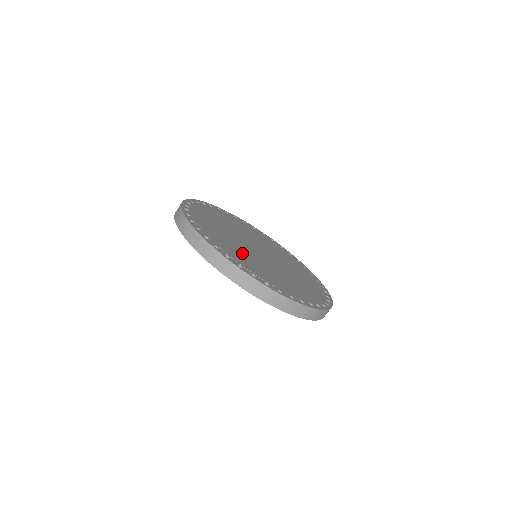
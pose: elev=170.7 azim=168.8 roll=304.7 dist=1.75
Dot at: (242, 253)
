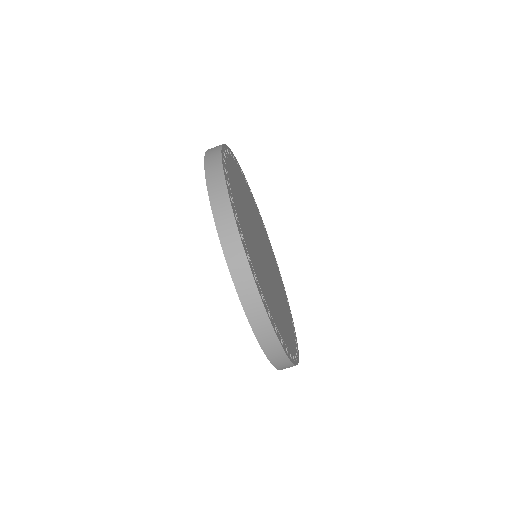
Dot at: (263, 275)
